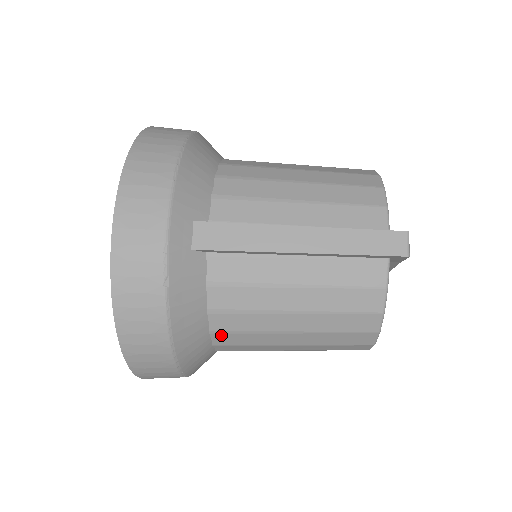
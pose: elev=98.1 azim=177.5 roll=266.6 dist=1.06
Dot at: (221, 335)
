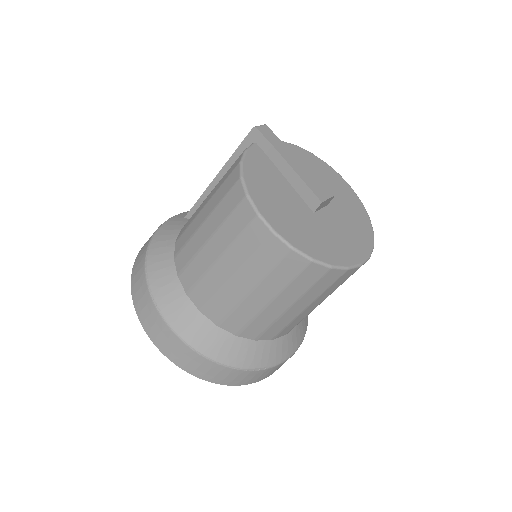
Dot at: (178, 257)
